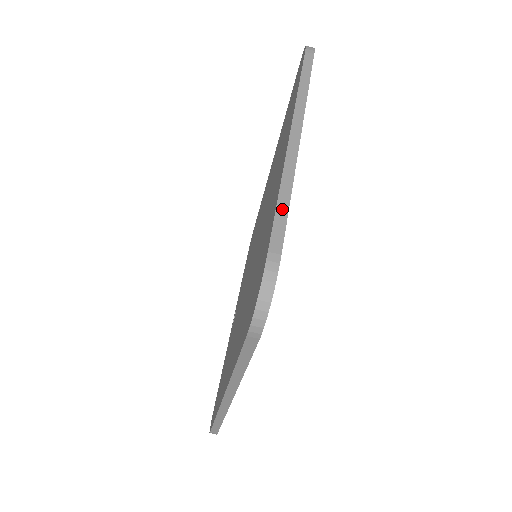
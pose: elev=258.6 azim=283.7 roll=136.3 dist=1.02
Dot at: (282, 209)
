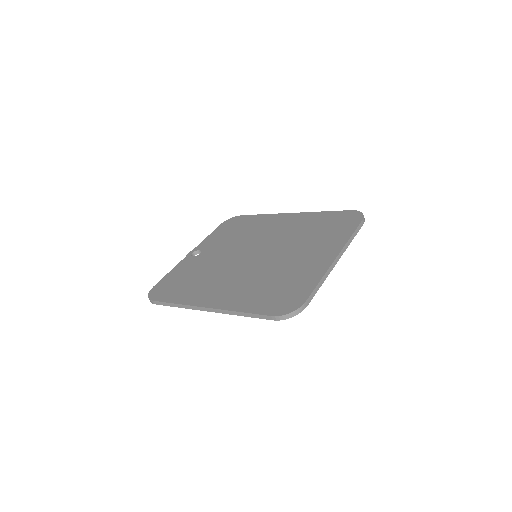
Dot at: (317, 288)
